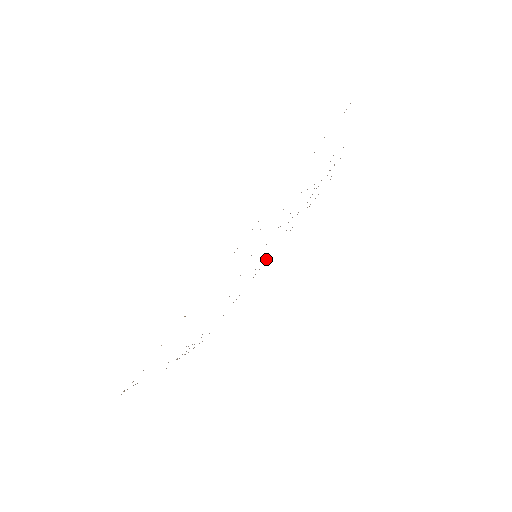
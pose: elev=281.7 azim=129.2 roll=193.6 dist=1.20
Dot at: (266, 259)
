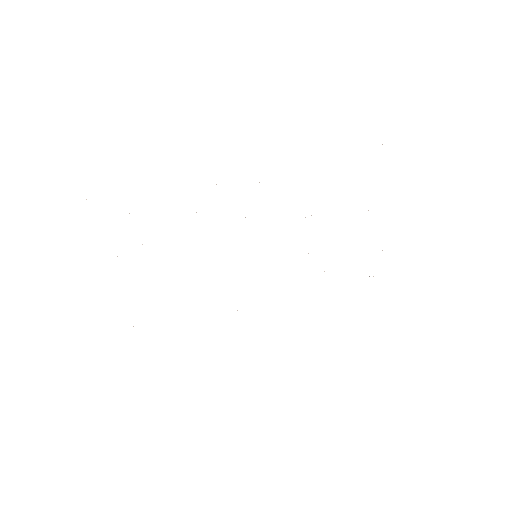
Dot at: occluded
